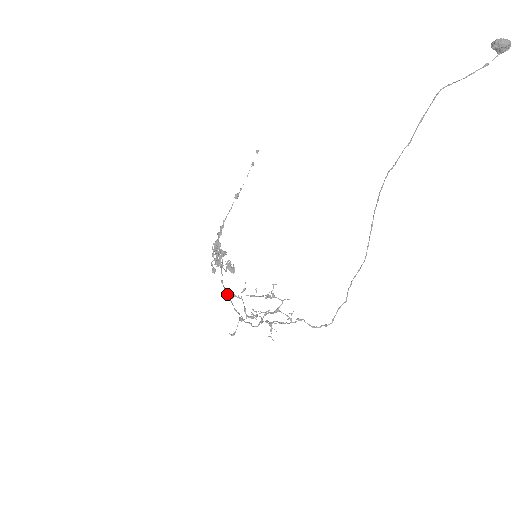
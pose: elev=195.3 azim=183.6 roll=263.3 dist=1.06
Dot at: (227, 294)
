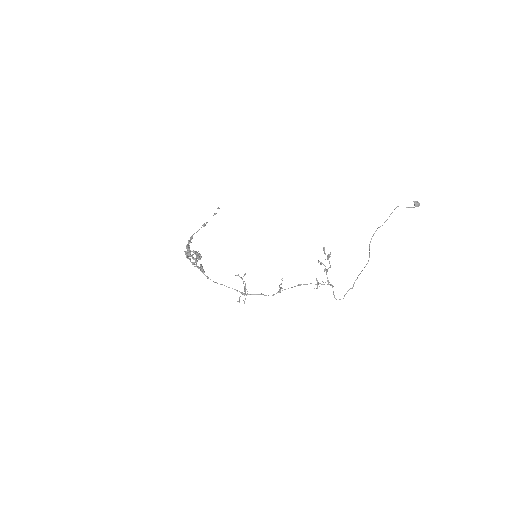
Dot at: occluded
